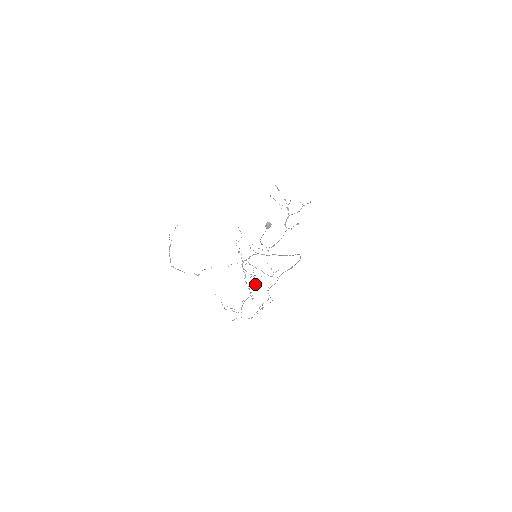
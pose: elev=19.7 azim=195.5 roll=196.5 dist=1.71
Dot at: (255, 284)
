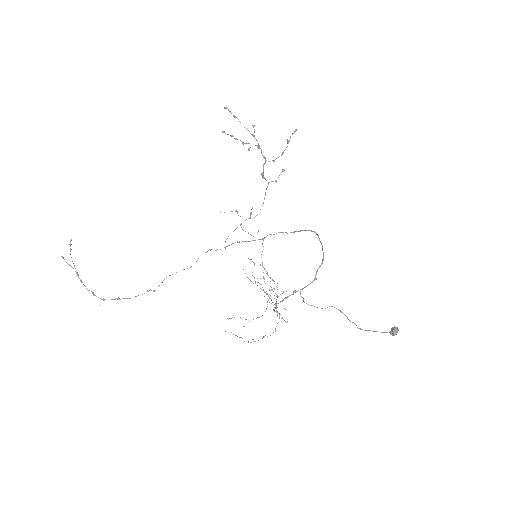
Dot at: occluded
